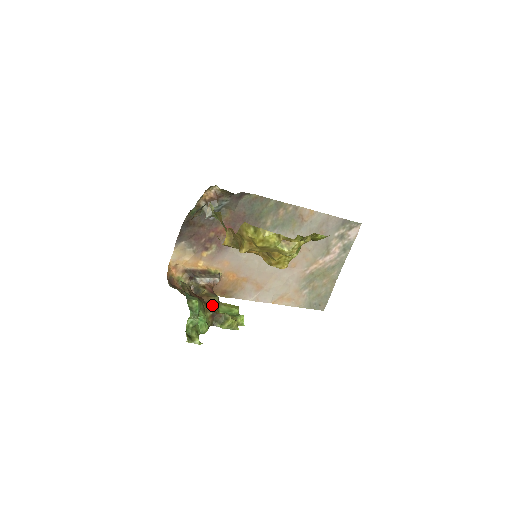
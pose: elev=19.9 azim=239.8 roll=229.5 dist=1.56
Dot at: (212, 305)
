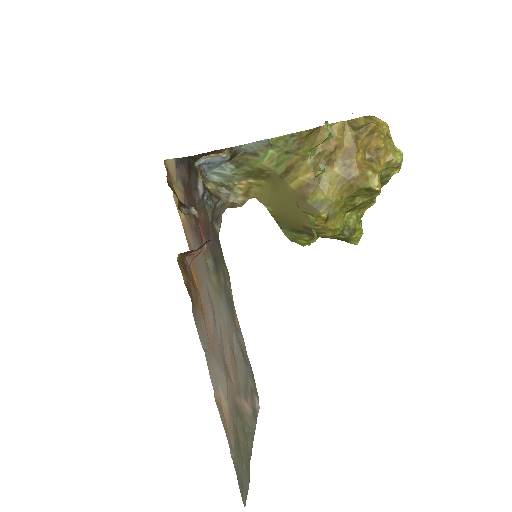
Dot at: occluded
